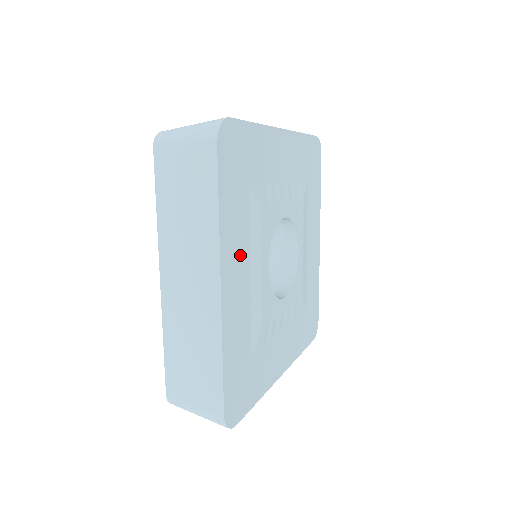
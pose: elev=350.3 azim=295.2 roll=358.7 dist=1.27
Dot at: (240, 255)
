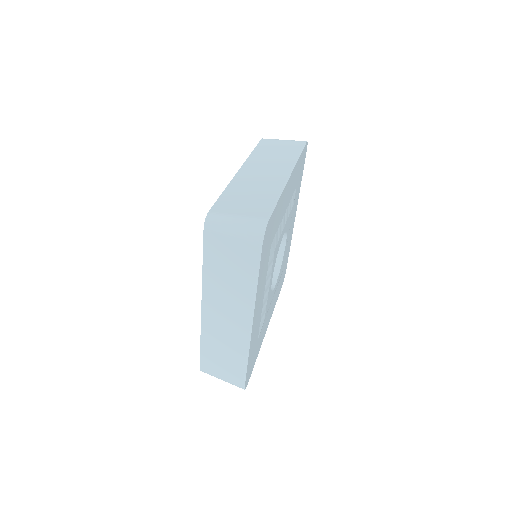
Dot at: (261, 293)
